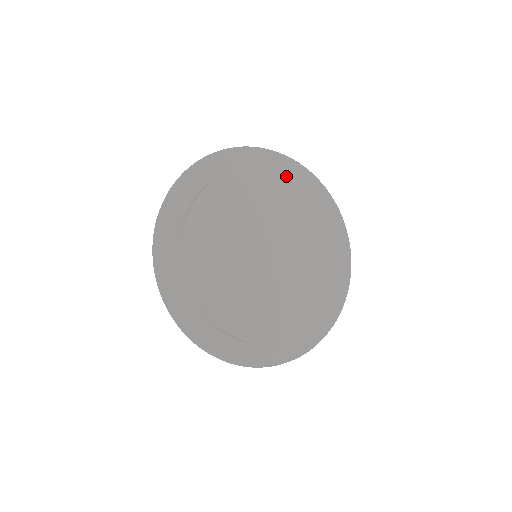
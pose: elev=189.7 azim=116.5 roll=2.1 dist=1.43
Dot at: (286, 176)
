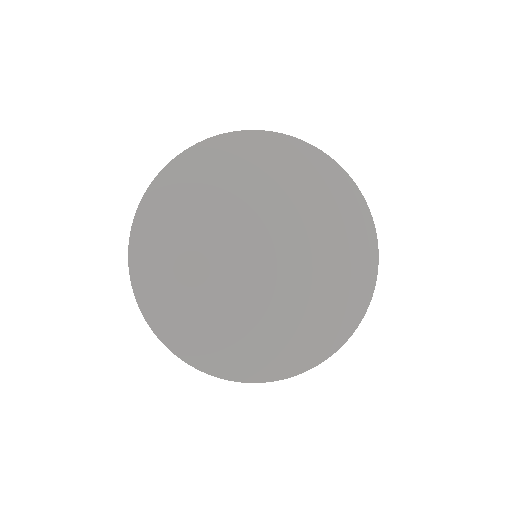
Dot at: (293, 166)
